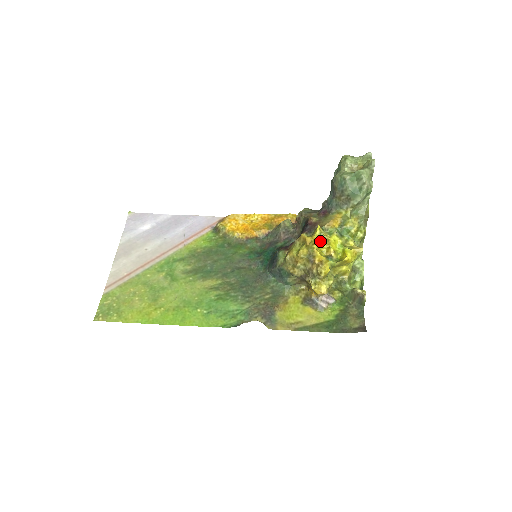
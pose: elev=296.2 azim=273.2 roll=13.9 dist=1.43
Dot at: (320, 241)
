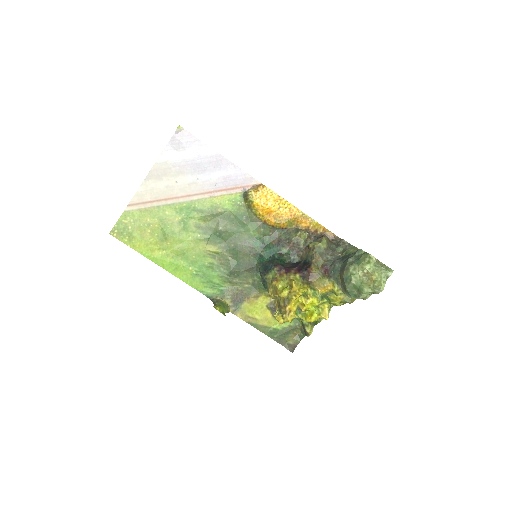
Dot at: (303, 294)
